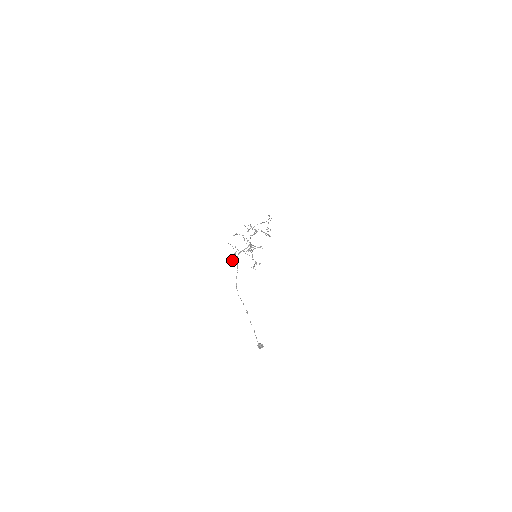
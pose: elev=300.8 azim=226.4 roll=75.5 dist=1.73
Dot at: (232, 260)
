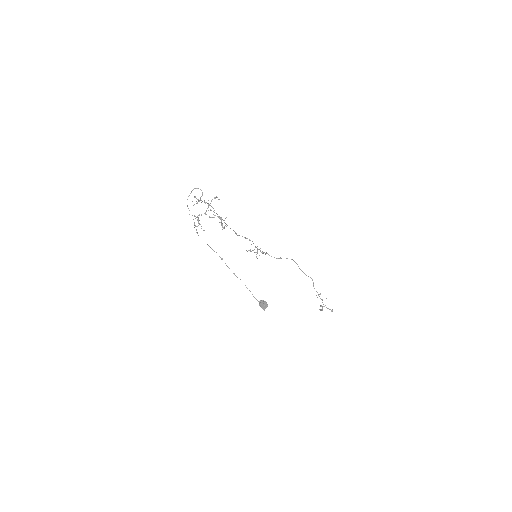
Dot at: occluded
